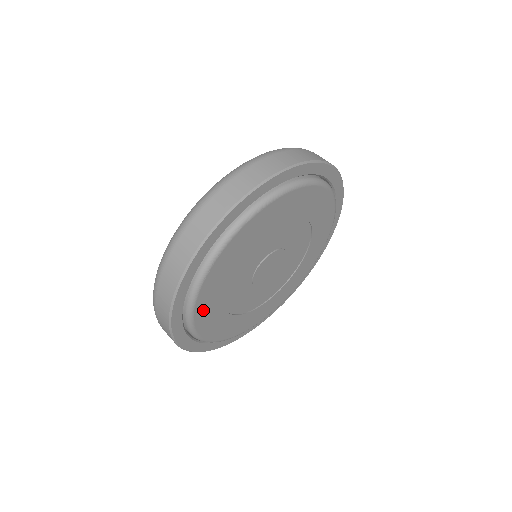
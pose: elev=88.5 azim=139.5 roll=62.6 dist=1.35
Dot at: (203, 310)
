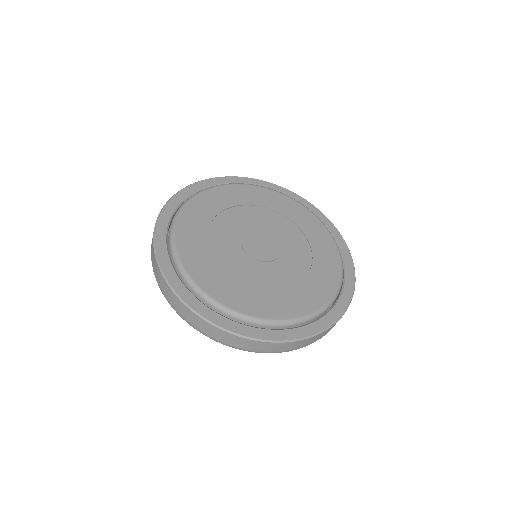
Dot at: (219, 291)
